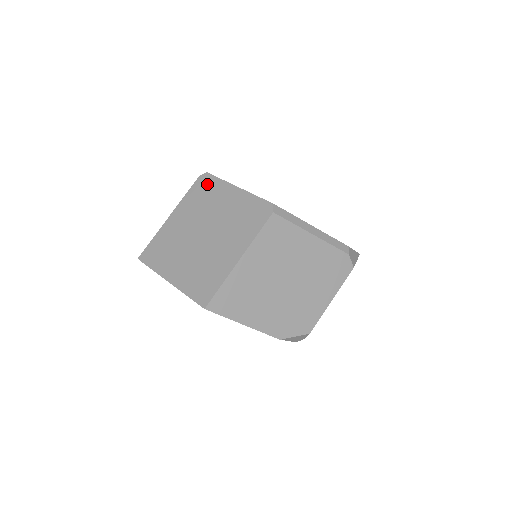
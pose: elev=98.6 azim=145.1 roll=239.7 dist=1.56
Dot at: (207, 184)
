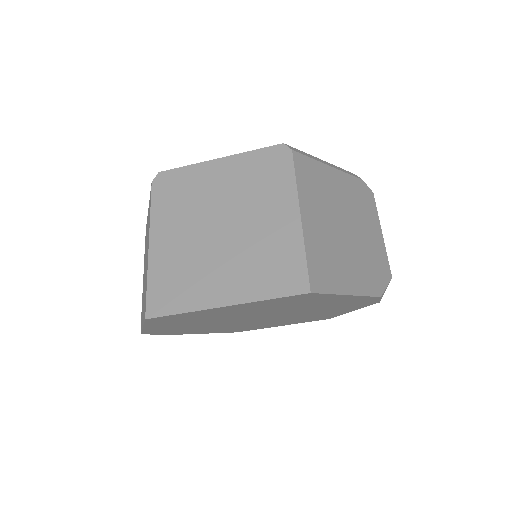
Dot at: (172, 181)
